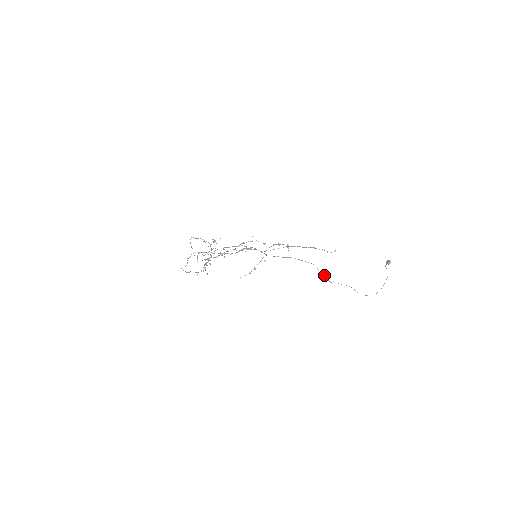
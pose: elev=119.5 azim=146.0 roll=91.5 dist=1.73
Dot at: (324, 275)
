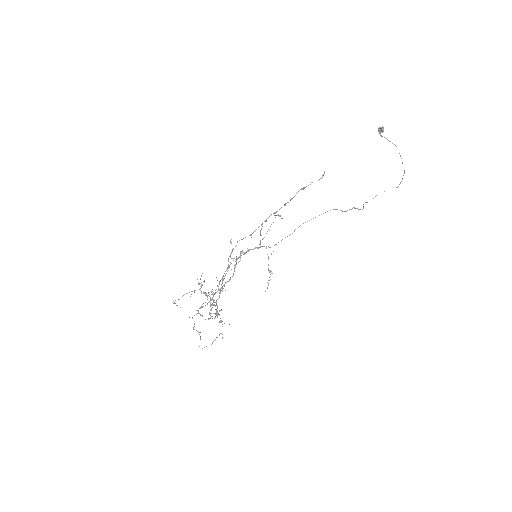
Dot at: (351, 209)
